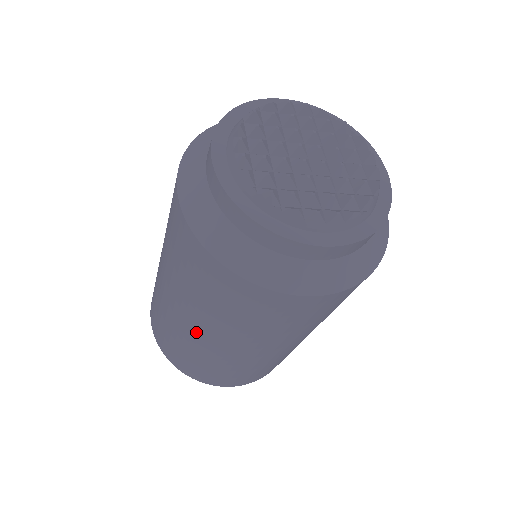
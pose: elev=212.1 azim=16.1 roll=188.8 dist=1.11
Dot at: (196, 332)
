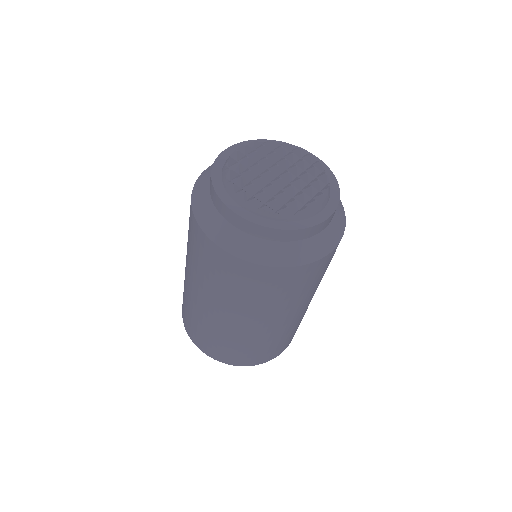
Dot at: (265, 326)
